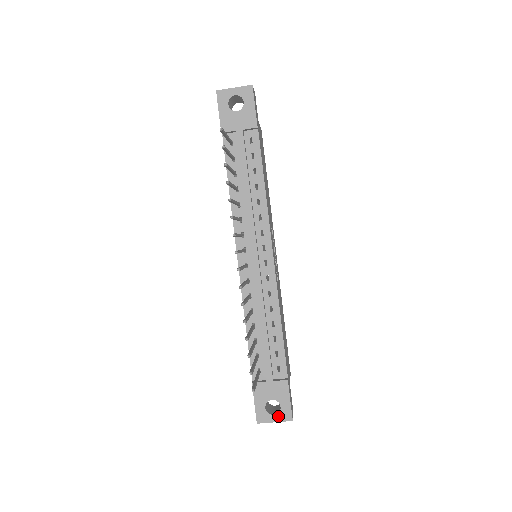
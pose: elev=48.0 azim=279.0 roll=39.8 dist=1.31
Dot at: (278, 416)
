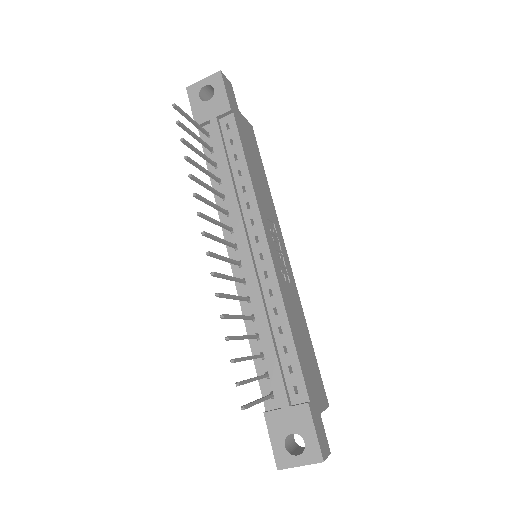
Dot at: (303, 457)
